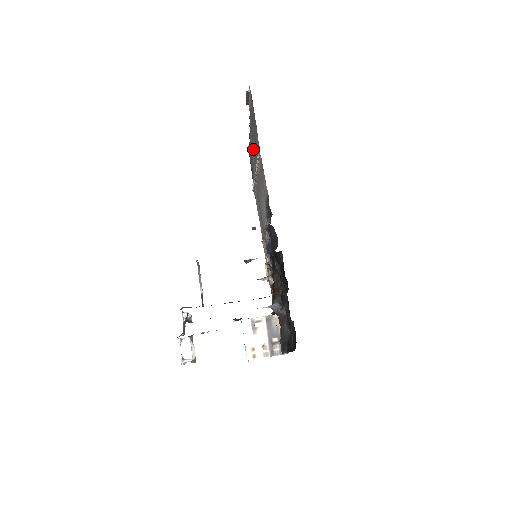
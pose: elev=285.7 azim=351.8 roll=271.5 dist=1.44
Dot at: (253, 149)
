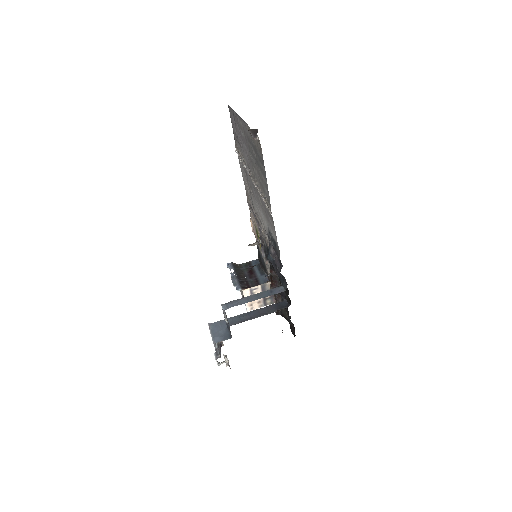
Dot at: (248, 151)
